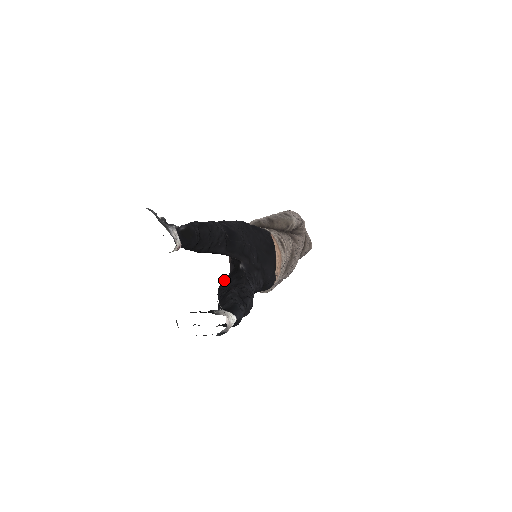
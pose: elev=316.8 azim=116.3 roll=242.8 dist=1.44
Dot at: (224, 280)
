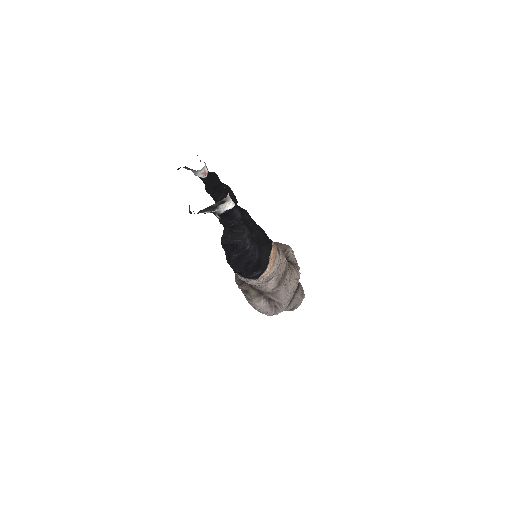
Dot at: occluded
